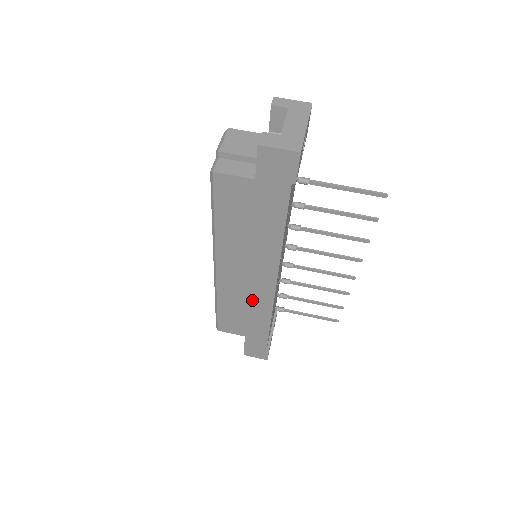
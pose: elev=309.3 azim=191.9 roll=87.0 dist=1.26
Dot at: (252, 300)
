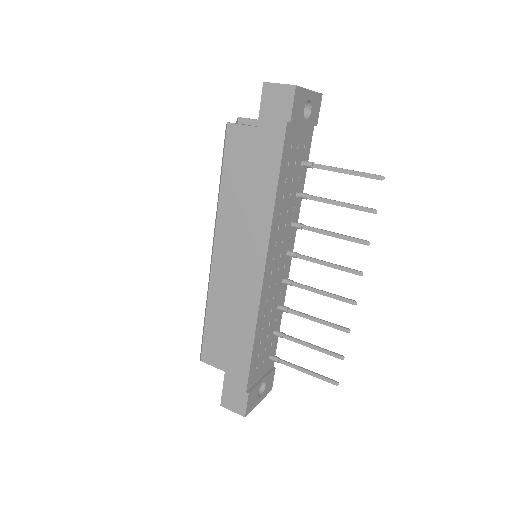
Dot at: (239, 296)
